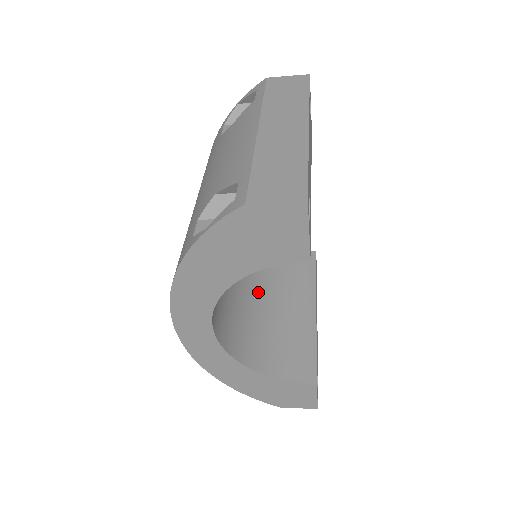
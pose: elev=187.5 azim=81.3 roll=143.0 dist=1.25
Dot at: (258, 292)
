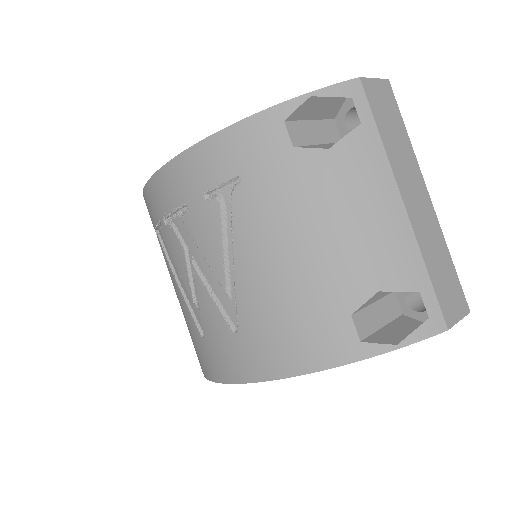
Dot at: occluded
